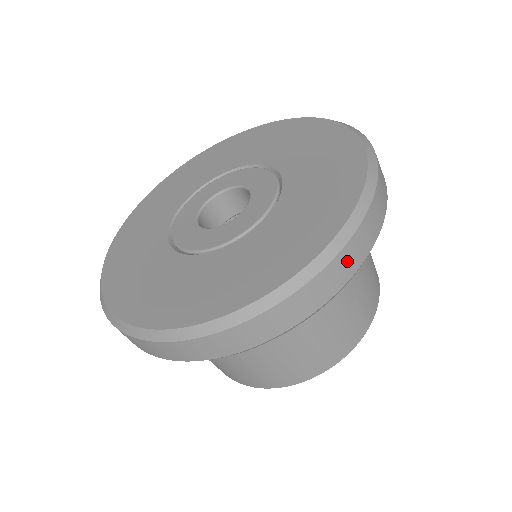
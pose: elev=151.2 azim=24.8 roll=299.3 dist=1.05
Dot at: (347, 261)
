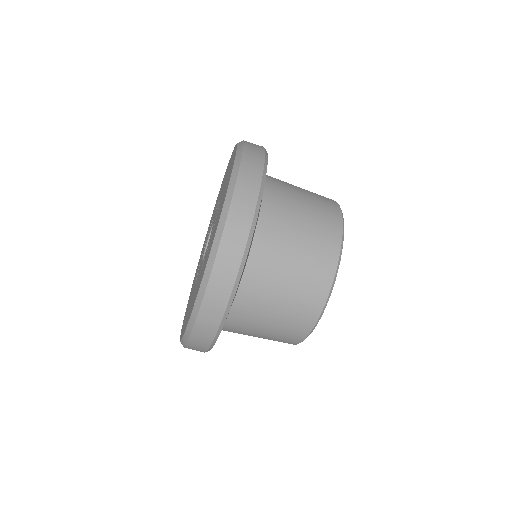
Dot at: (199, 341)
